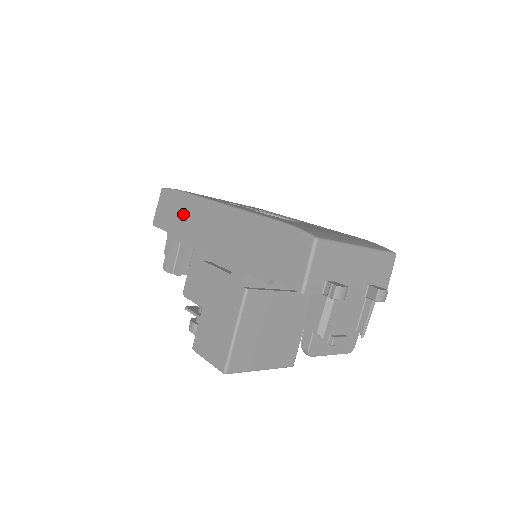
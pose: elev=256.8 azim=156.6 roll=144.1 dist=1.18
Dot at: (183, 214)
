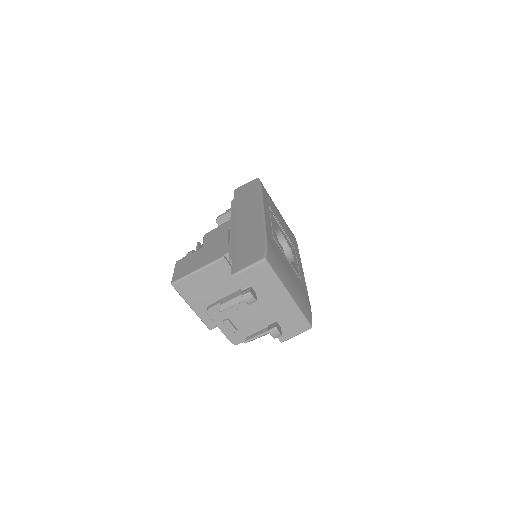
Dot at: (248, 197)
